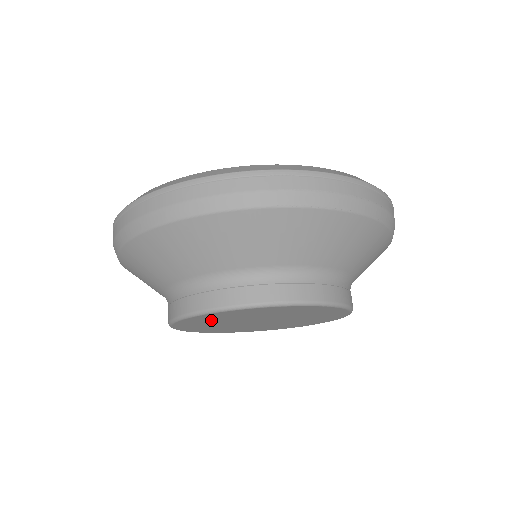
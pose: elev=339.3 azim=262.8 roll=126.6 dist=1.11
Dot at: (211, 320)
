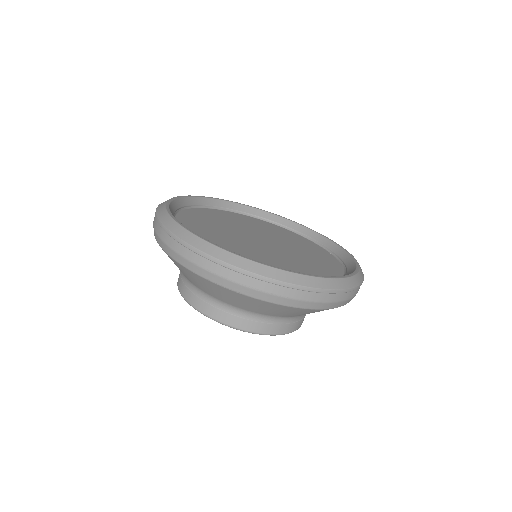
Dot at: occluded
